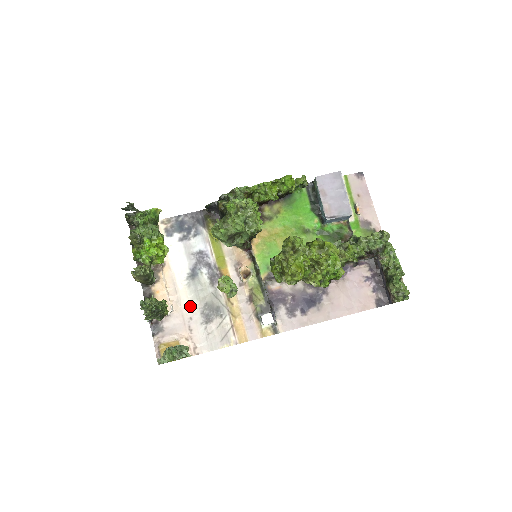
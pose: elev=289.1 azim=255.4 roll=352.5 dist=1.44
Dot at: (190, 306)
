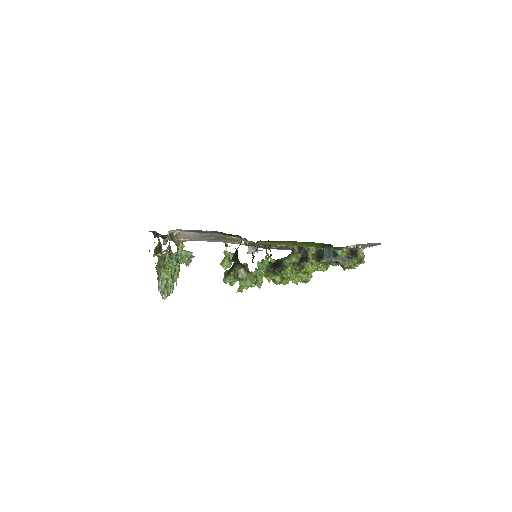
Dot at: occluded
